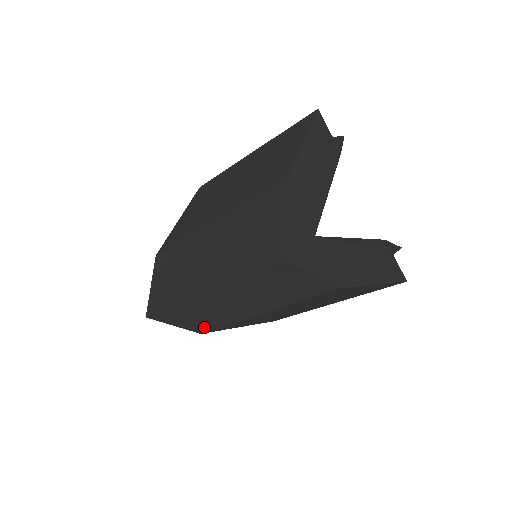
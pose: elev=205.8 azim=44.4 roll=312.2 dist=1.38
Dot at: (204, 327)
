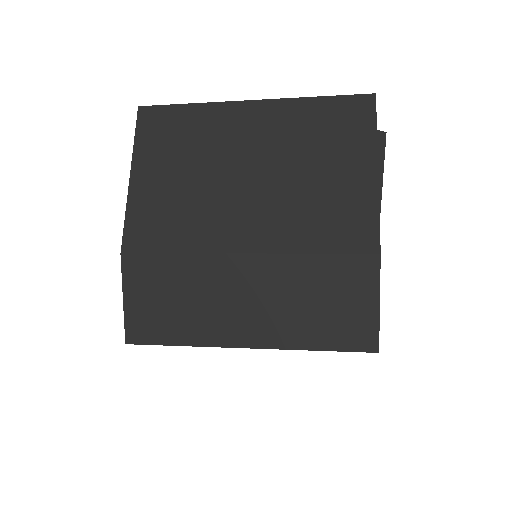
Dot at: occluded
